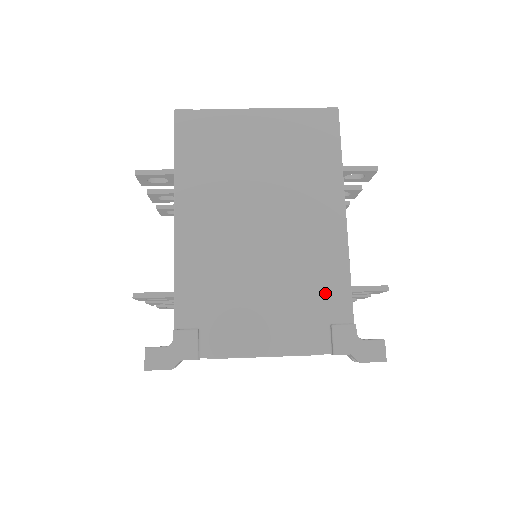
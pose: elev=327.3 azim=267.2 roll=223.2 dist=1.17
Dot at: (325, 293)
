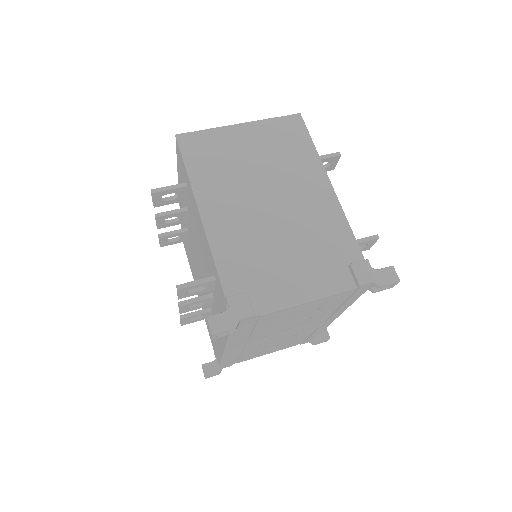
Dot at: (336, 244)
